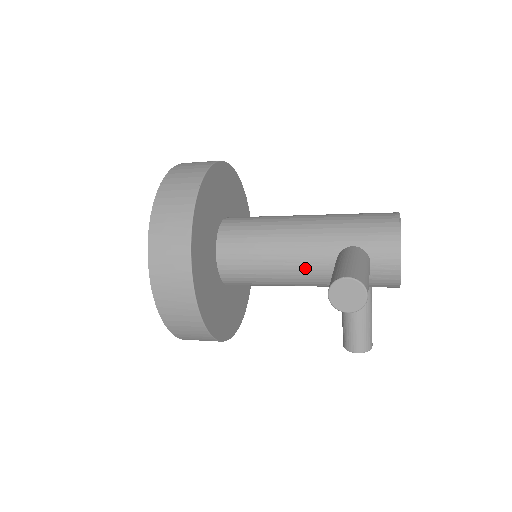
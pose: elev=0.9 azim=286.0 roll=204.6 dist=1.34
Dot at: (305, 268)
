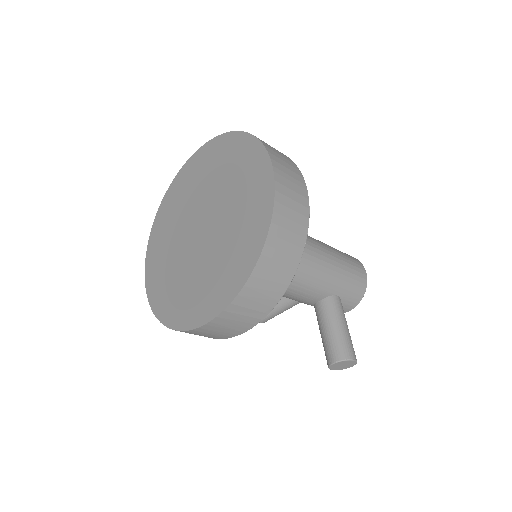
Dot at: (298, 296)
